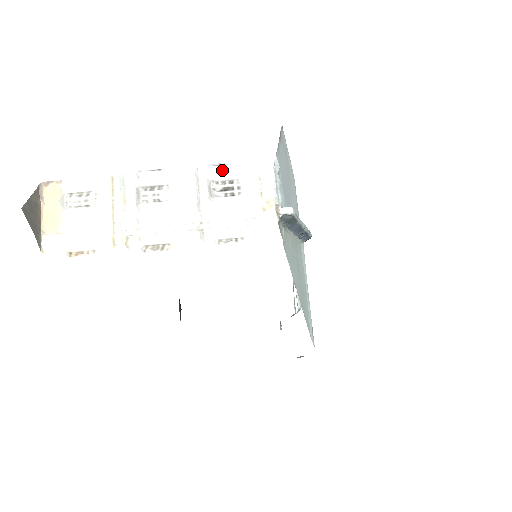
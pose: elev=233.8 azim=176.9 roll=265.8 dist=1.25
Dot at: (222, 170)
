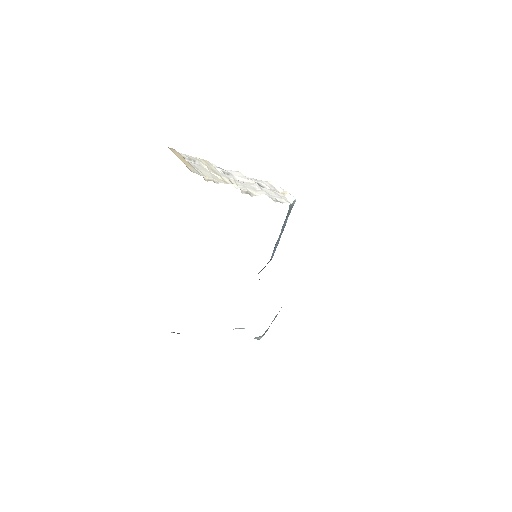
Dot at: (251, 179)
